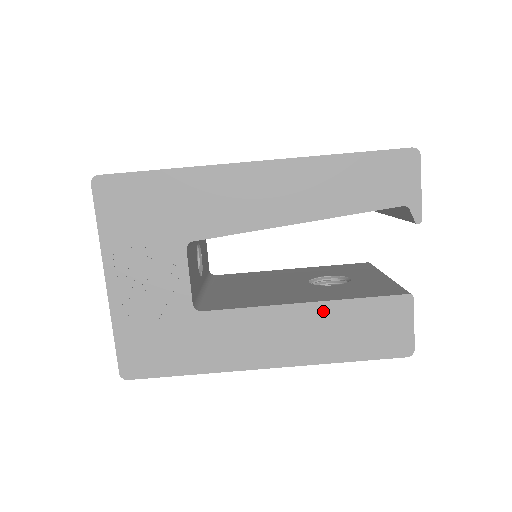
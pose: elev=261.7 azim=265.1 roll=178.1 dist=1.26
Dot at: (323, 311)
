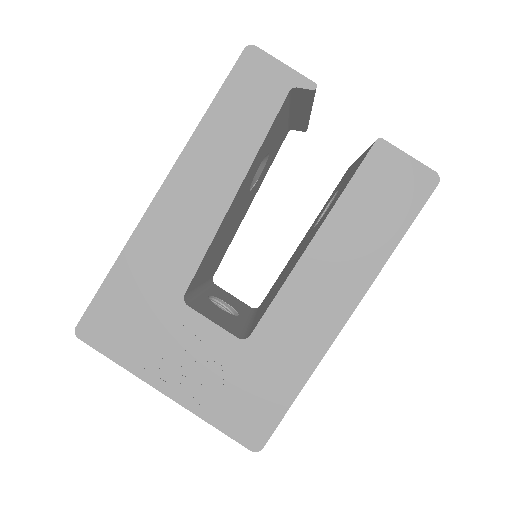
Dot at: (332, 230)
